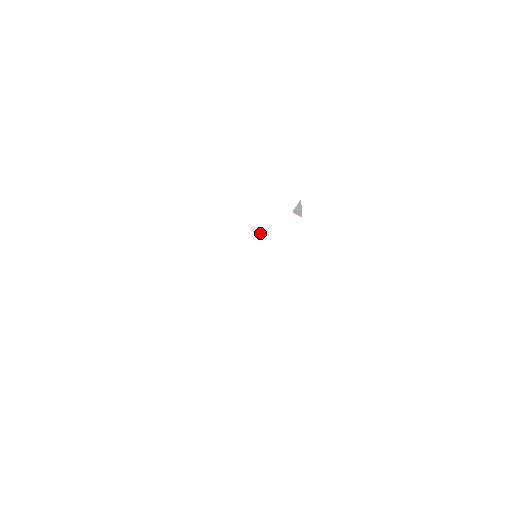
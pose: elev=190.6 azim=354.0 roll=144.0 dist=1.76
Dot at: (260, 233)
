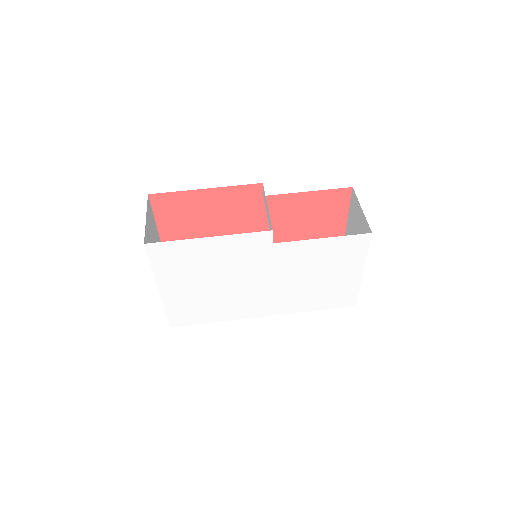
Dot at: (257, 270)
